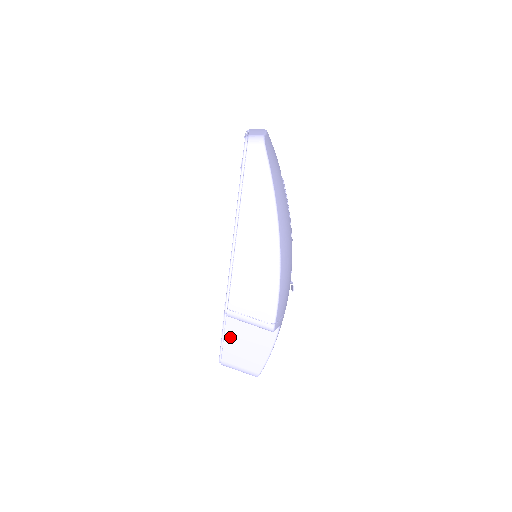
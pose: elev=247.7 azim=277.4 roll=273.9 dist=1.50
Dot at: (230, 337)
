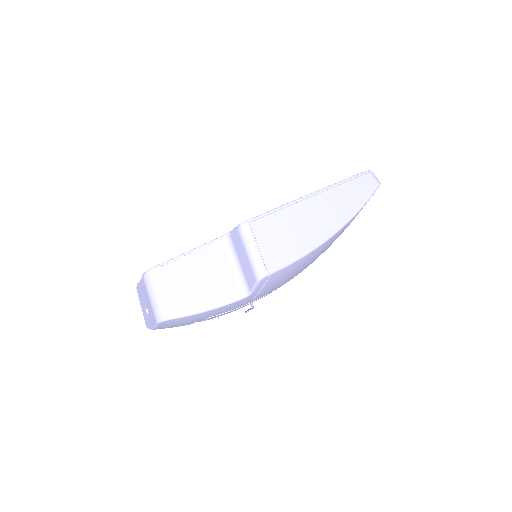
Dot at: (195, 259)
